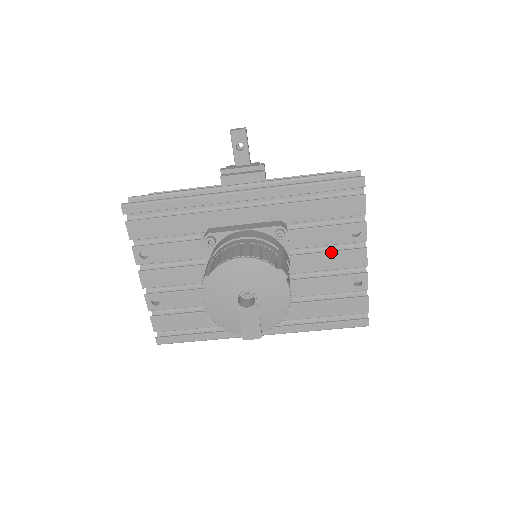
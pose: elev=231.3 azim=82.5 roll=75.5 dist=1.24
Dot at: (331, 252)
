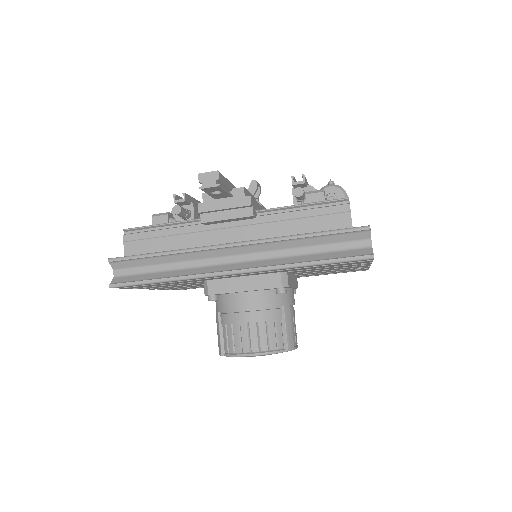
Dot at: occluded
